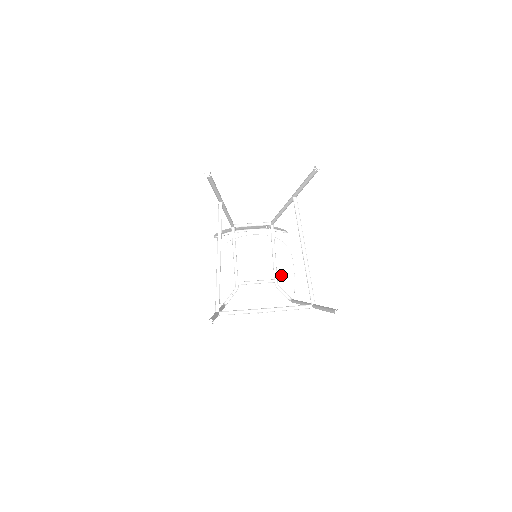
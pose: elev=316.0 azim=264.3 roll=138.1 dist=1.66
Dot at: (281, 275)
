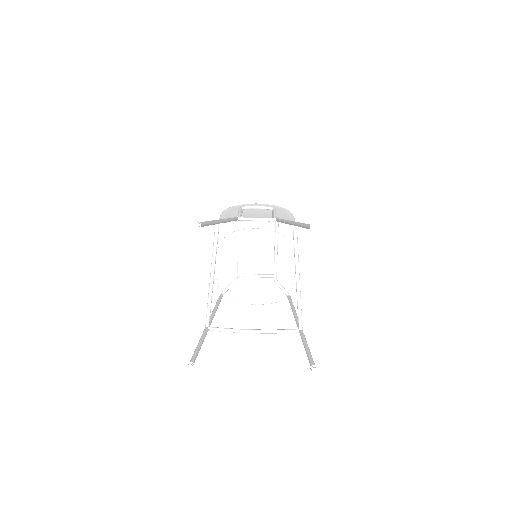
Dot at: (281, 270)
